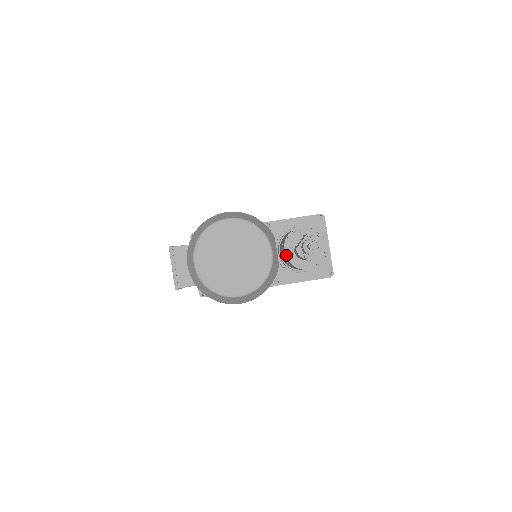
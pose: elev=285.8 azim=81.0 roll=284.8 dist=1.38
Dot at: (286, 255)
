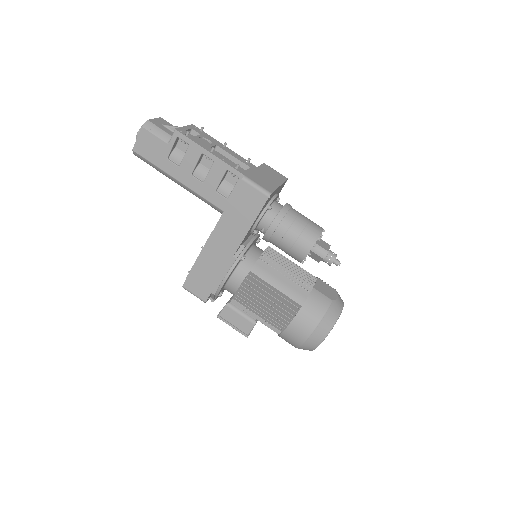
Dot at: occluded
